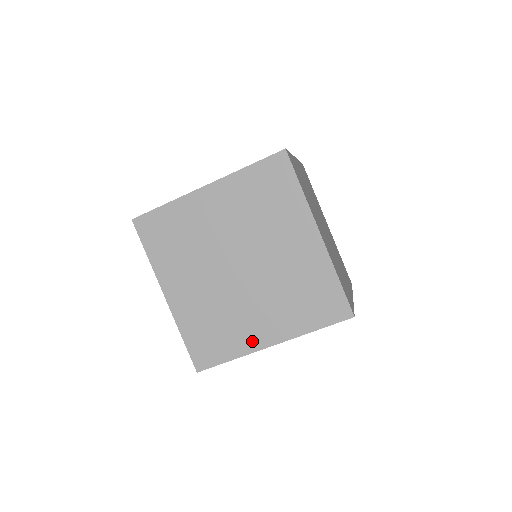
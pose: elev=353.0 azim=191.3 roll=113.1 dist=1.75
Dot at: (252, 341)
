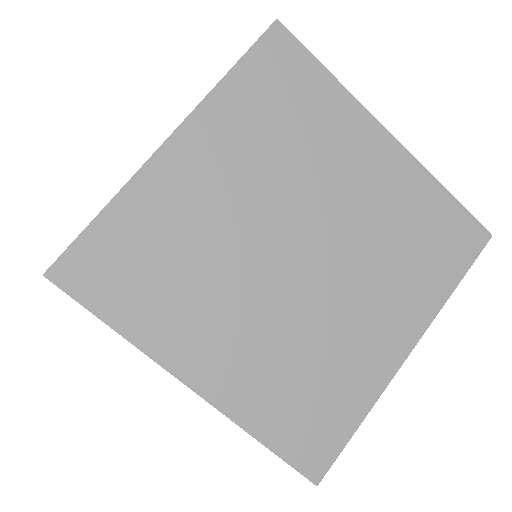
Dot at: (377, 366)
